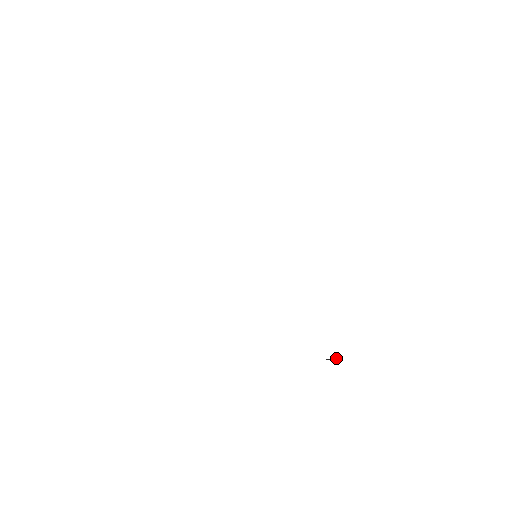
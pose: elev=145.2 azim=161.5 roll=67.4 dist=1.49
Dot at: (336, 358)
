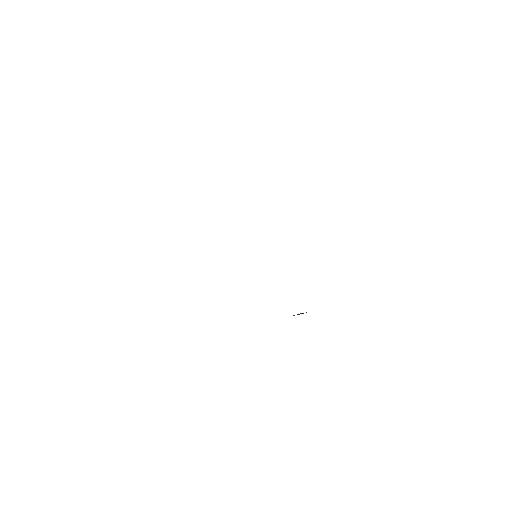
Dot at: (306, 312)
